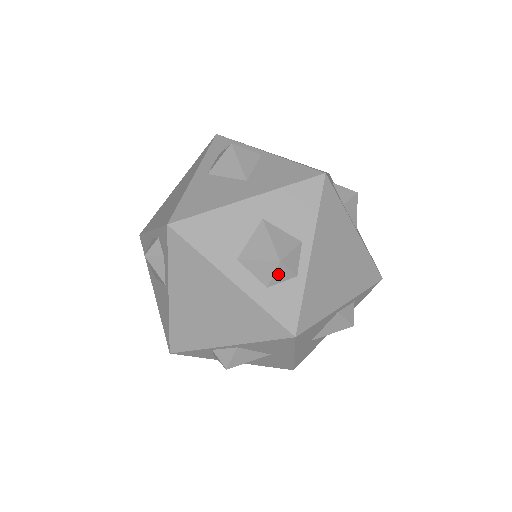
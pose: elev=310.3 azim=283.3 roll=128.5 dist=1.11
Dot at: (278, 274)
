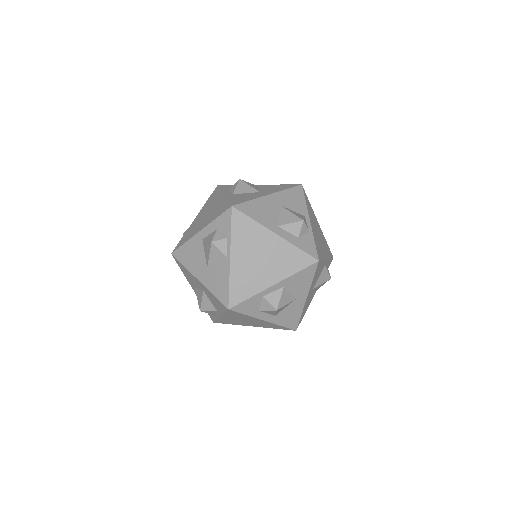
Dot at: occluded
